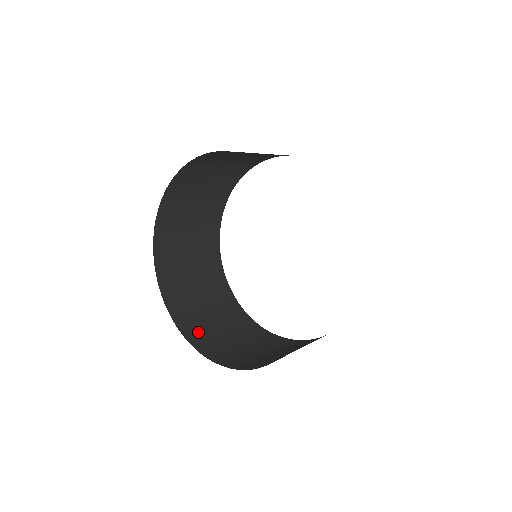
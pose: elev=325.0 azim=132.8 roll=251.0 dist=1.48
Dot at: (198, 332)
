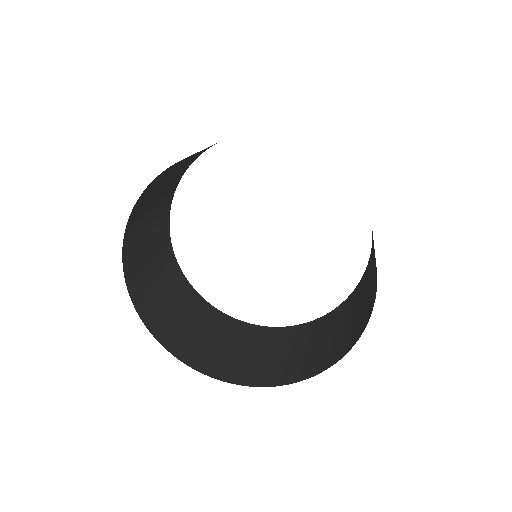
Dot at: (214, 363)
